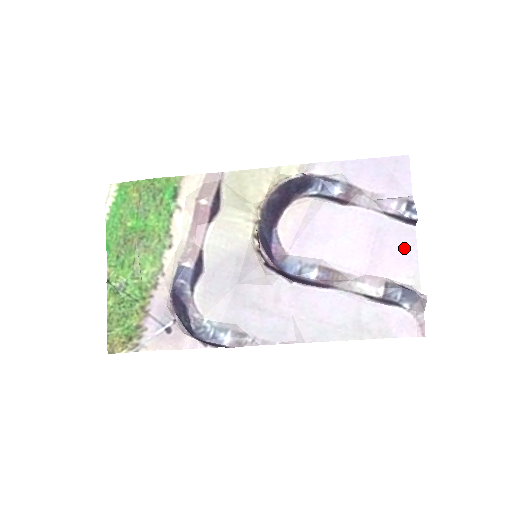
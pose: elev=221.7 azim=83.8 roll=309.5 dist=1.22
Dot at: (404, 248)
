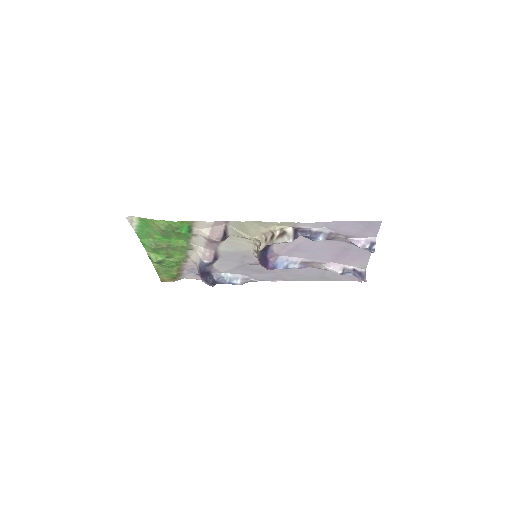
Dot at: (361, 256)
